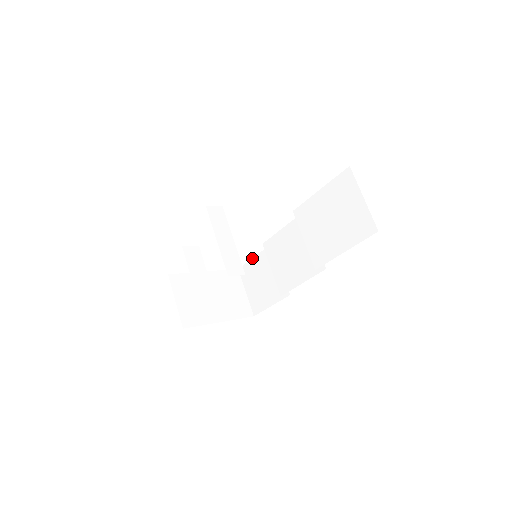
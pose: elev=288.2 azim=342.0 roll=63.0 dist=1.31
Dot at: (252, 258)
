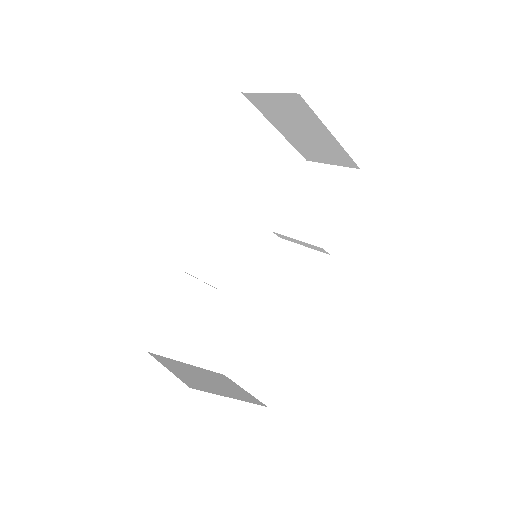
Dot at: occluded
